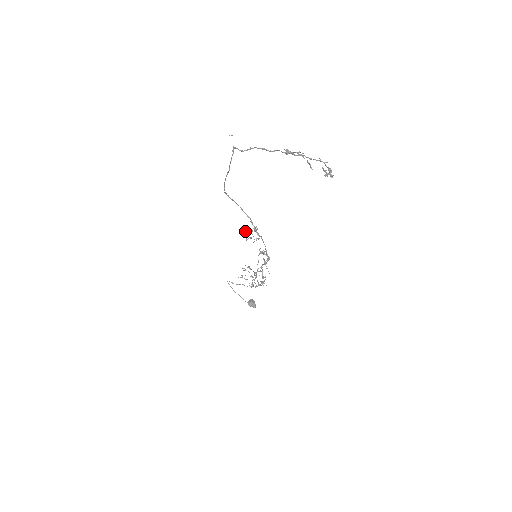
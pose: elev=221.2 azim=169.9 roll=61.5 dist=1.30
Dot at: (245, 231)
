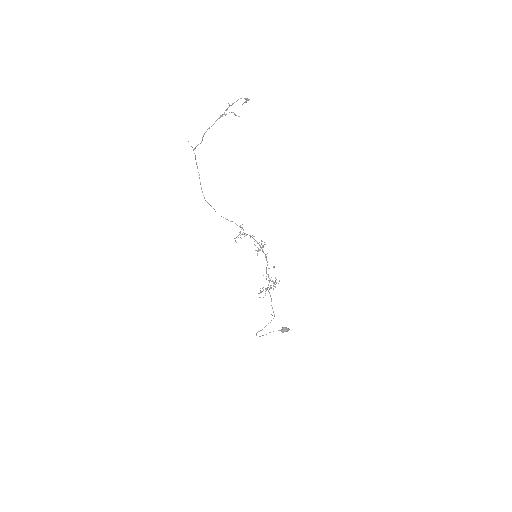
Dot at: (236, 237)
